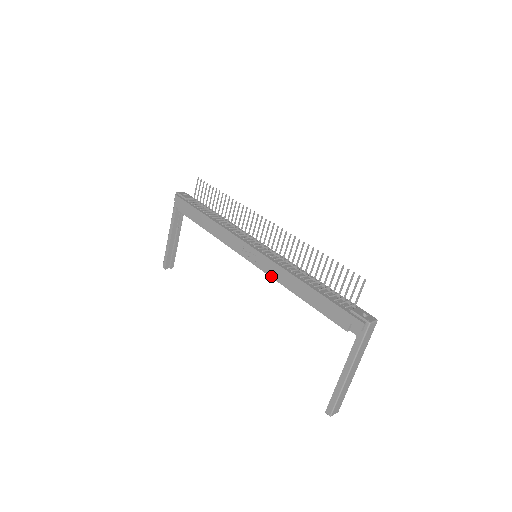
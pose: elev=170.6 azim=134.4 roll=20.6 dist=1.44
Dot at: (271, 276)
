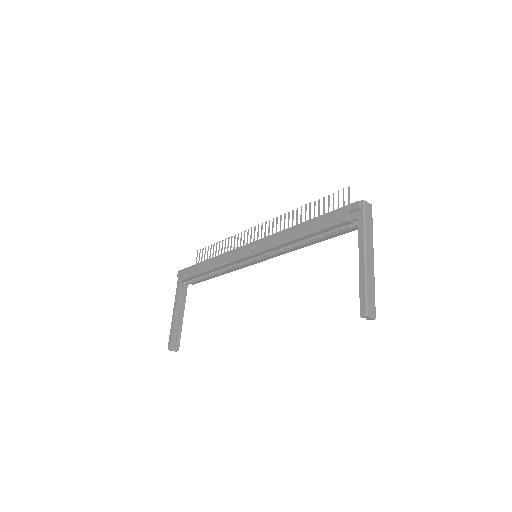
Dot at: (271, 247)
